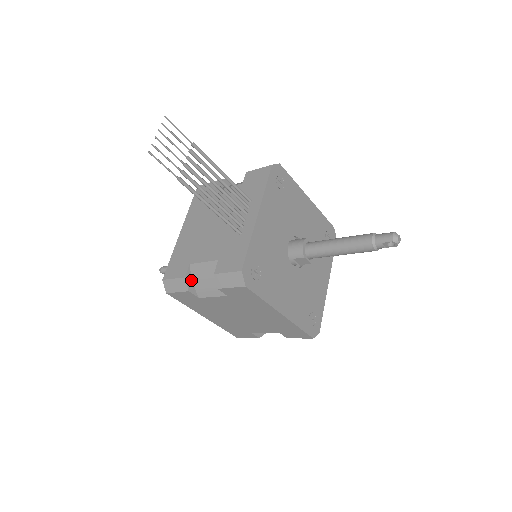
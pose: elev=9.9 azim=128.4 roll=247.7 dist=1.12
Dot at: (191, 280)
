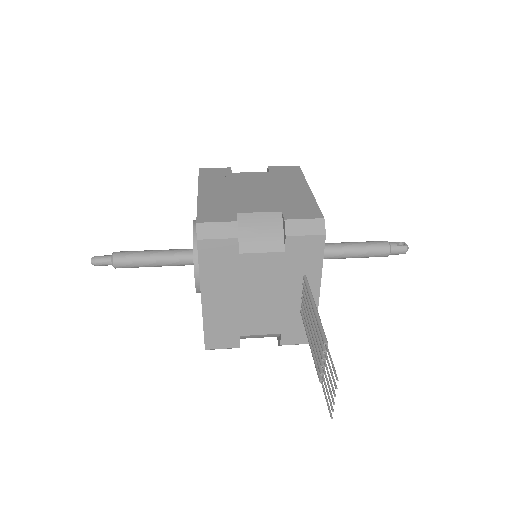
Dot at: occluded
